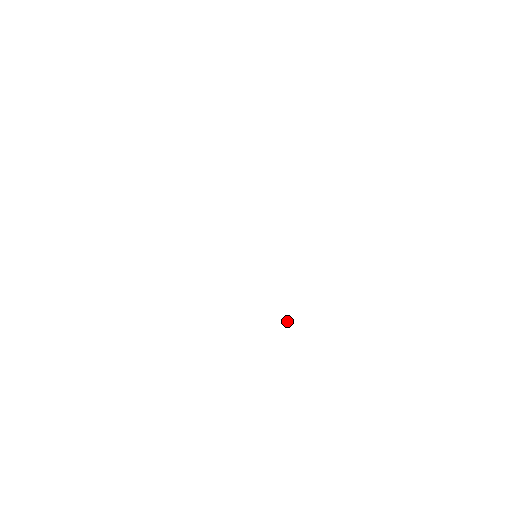
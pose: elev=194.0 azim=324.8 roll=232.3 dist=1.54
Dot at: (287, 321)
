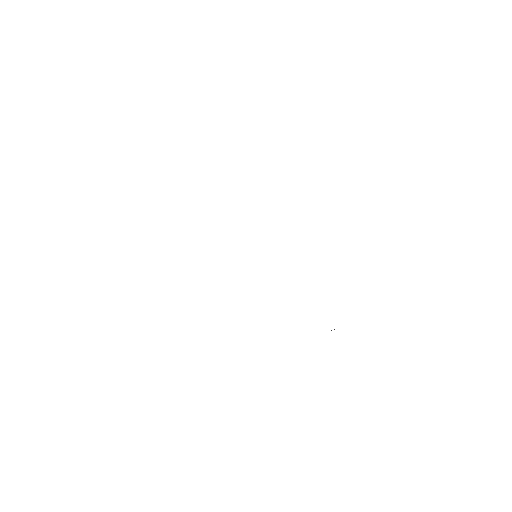
Dot at: (331, 330)
